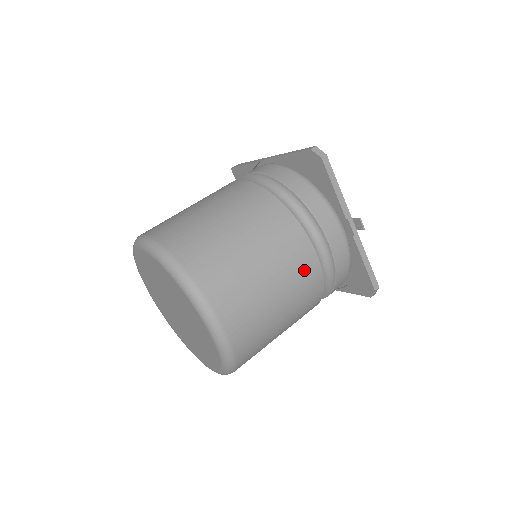
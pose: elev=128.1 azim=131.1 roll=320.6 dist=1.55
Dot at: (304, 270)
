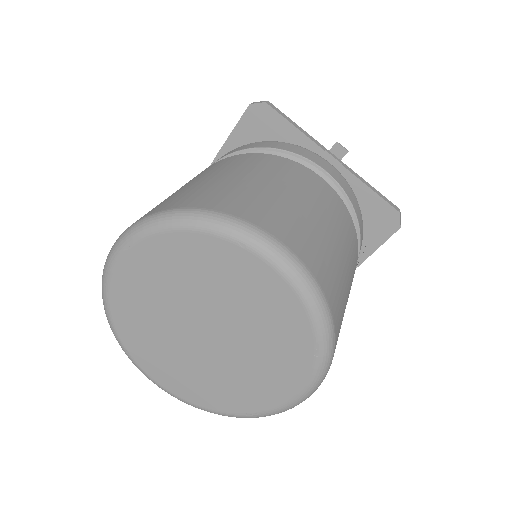
Dot at: (325, 194)
